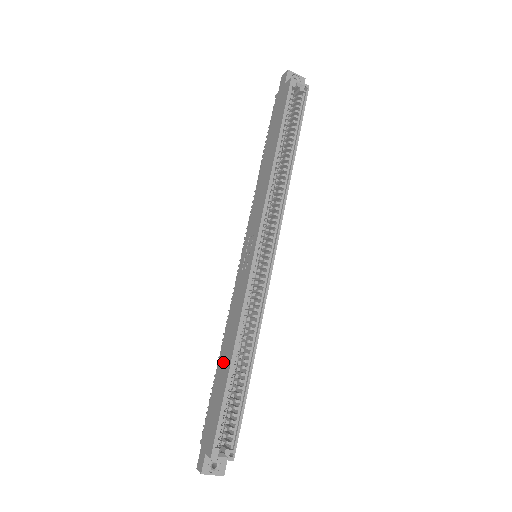
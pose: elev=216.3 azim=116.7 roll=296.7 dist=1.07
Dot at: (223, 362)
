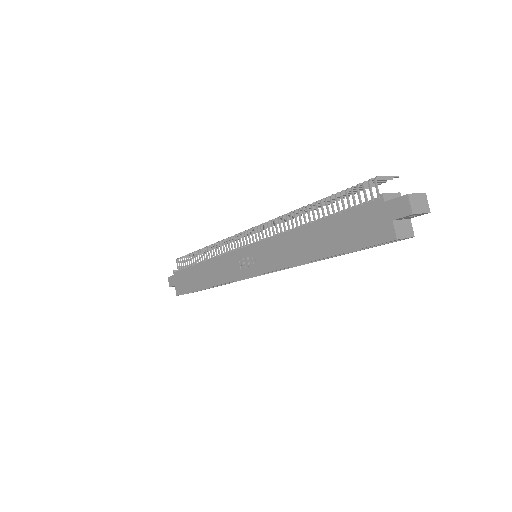
Dot at: (201, 275)
